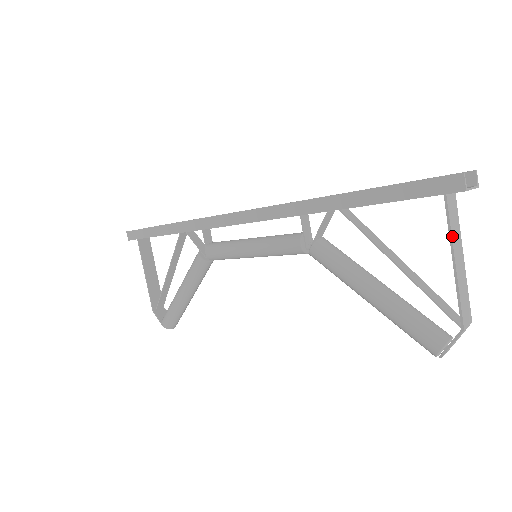
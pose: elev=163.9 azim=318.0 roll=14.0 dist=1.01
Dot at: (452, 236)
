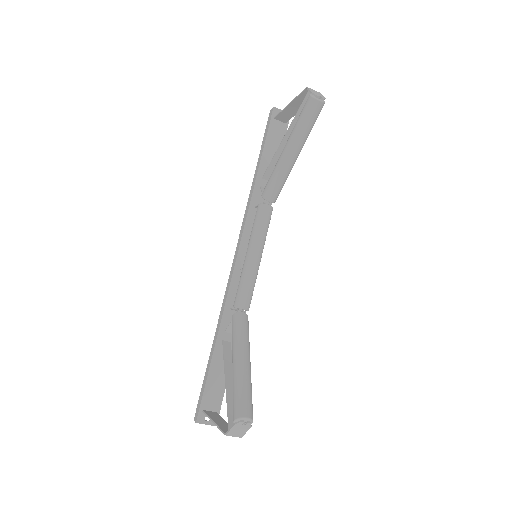
Dot at: (284, 110)
